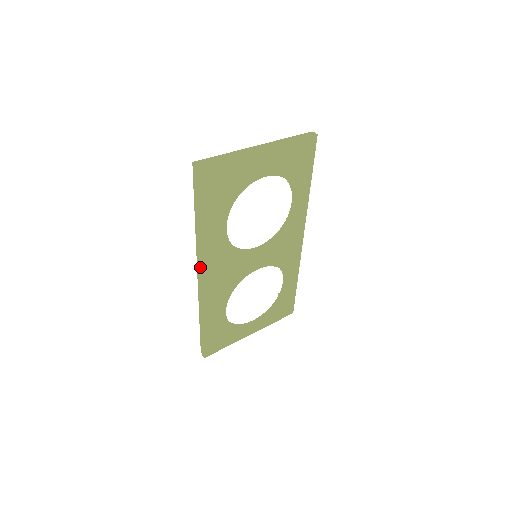
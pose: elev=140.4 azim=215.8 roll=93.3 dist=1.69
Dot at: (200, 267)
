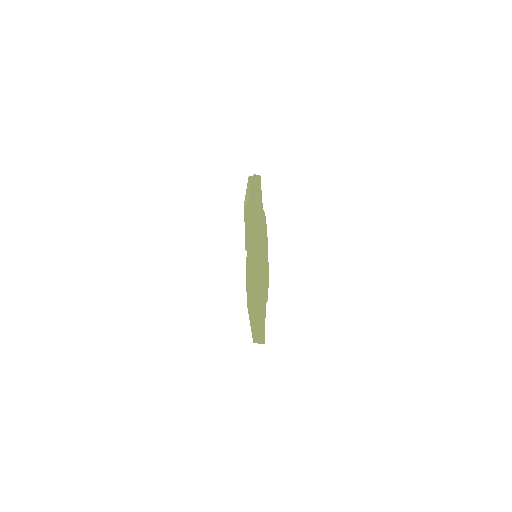
Dot at: occluded
